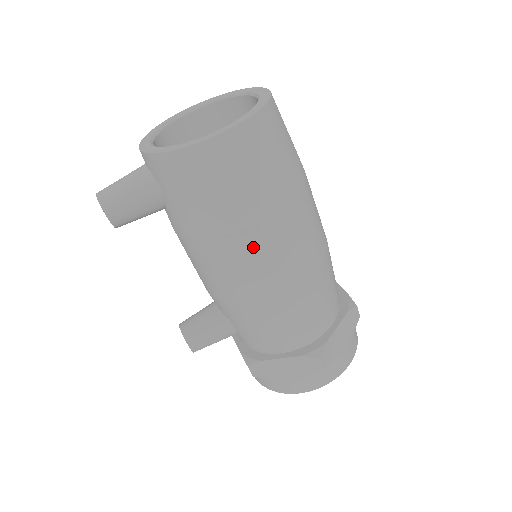
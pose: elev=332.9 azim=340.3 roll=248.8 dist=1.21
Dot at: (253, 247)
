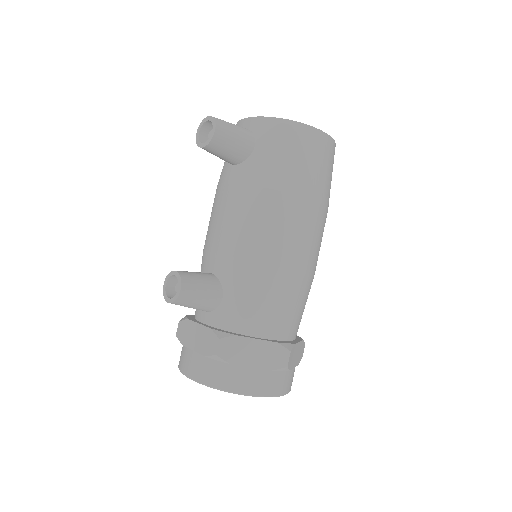
Dot at: (301, 215)
